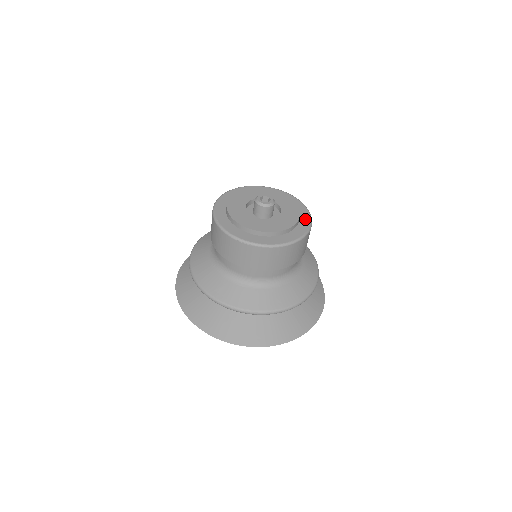
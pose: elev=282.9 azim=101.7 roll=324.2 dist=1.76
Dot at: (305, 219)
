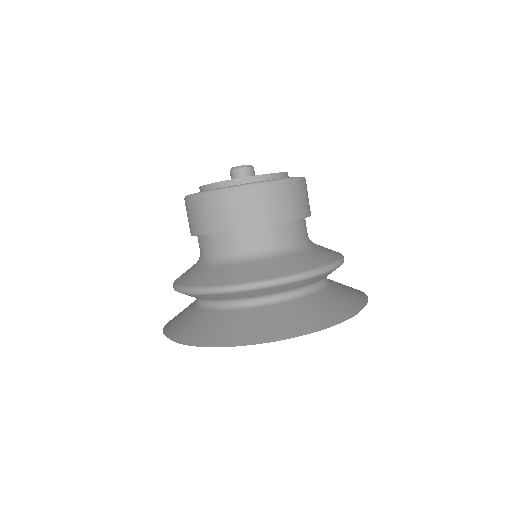
Dot at: occluded
